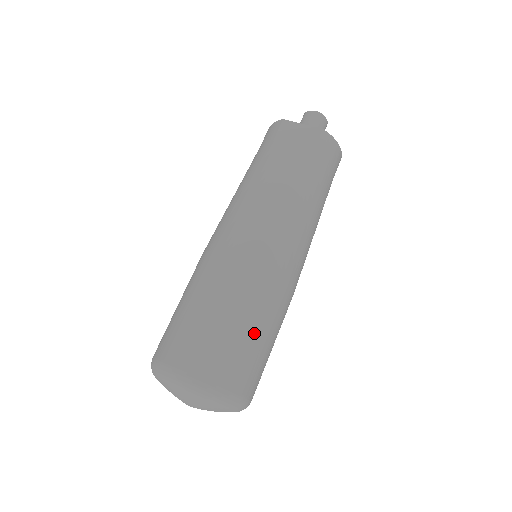
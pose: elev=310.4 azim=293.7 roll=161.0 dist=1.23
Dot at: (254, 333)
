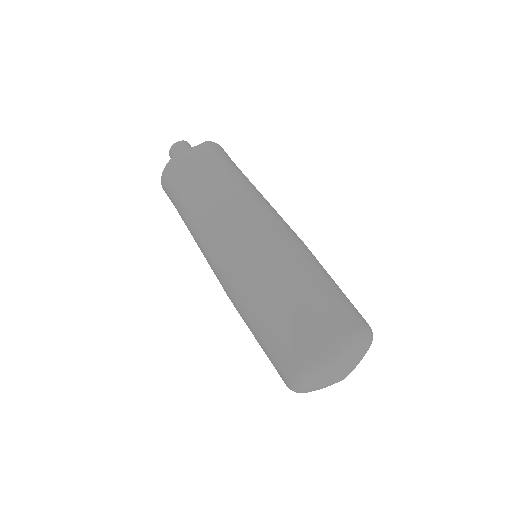
Dot at: (331, 283)
